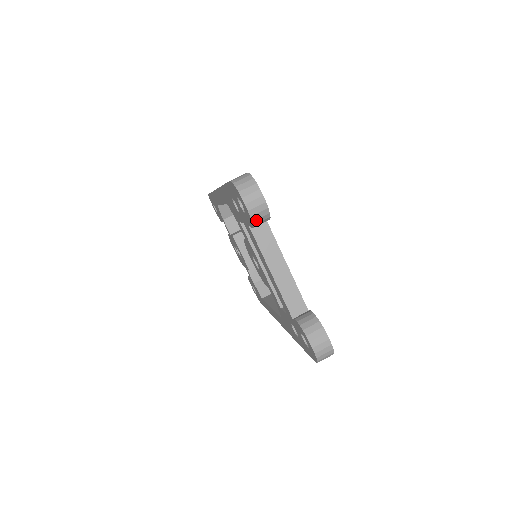
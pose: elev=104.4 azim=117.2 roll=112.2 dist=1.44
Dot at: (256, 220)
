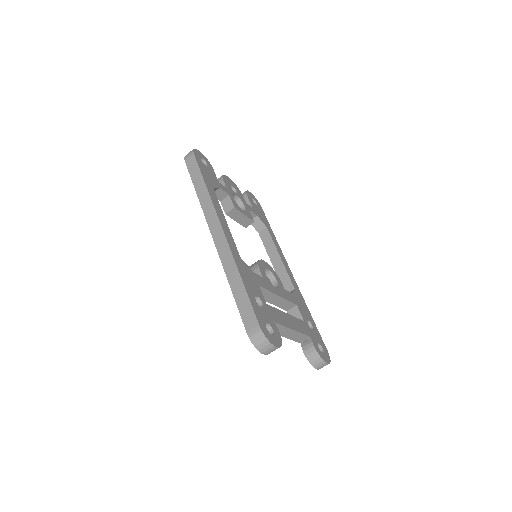
Dot at: occluded
